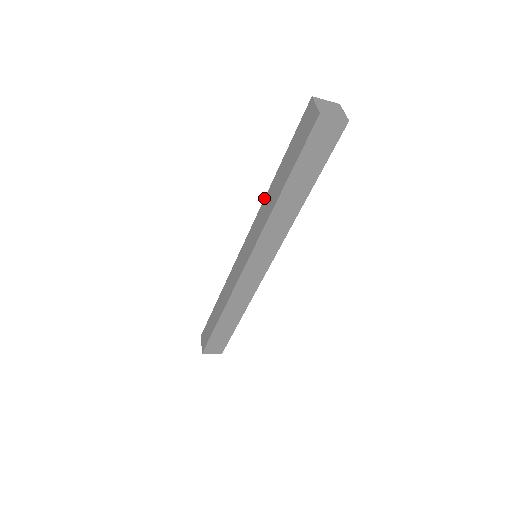
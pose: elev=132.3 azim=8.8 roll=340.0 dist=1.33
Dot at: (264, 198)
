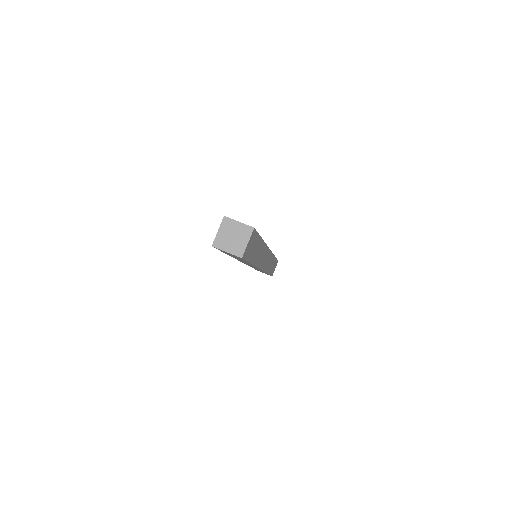
Dot at: occluded
